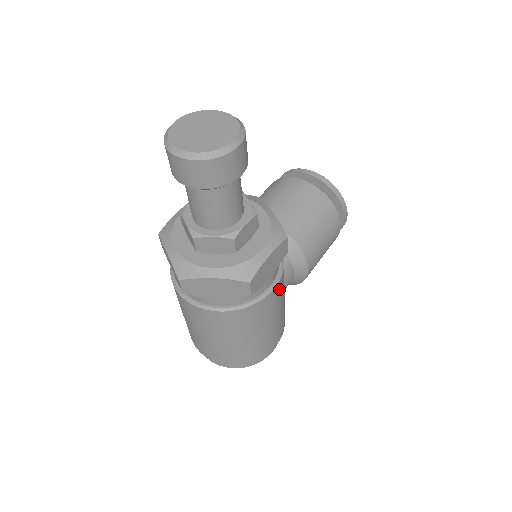
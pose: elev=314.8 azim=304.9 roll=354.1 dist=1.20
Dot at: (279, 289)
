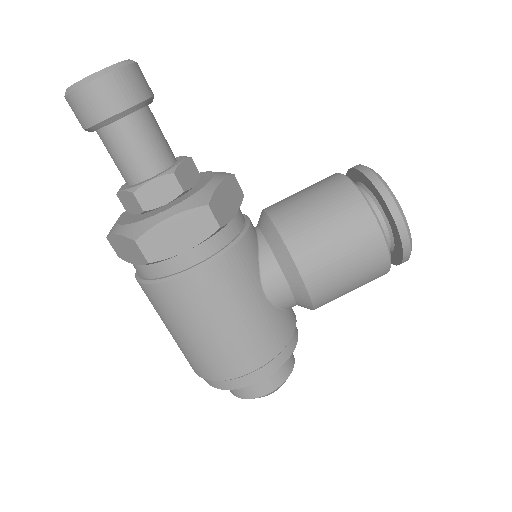
Dot at: (215, 277)
